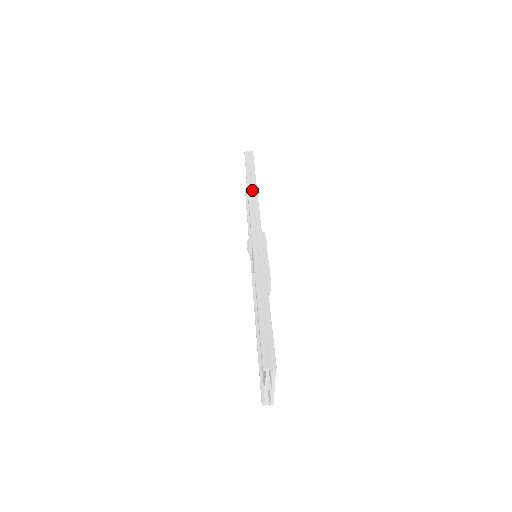
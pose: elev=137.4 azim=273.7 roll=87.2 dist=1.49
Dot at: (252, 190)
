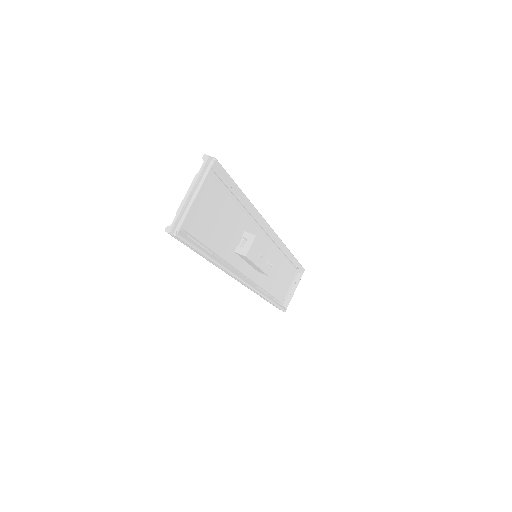
Dot at: occluded
